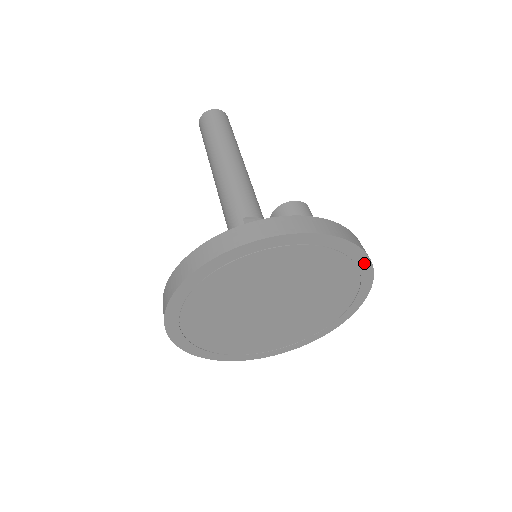
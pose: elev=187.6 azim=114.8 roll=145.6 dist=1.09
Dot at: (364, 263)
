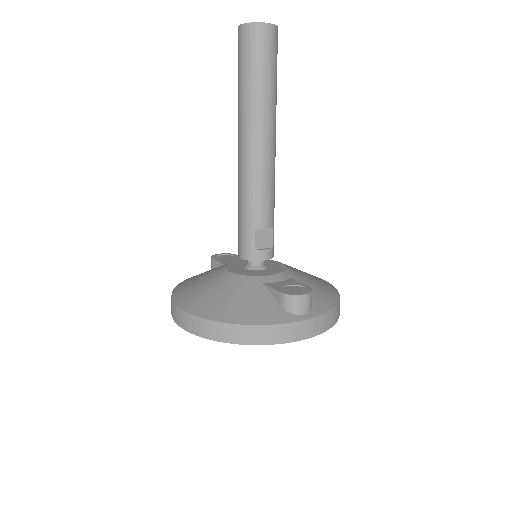
Dot at: occluded
